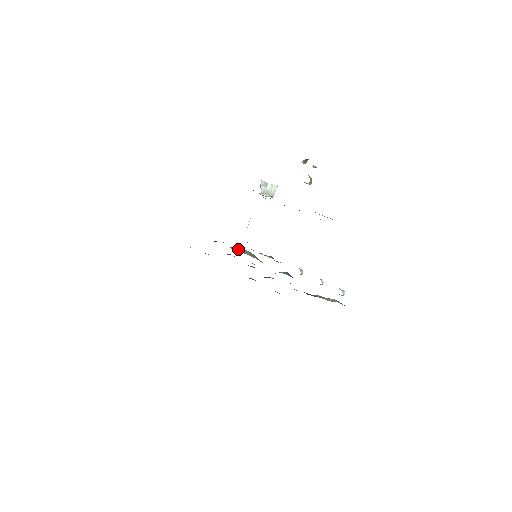
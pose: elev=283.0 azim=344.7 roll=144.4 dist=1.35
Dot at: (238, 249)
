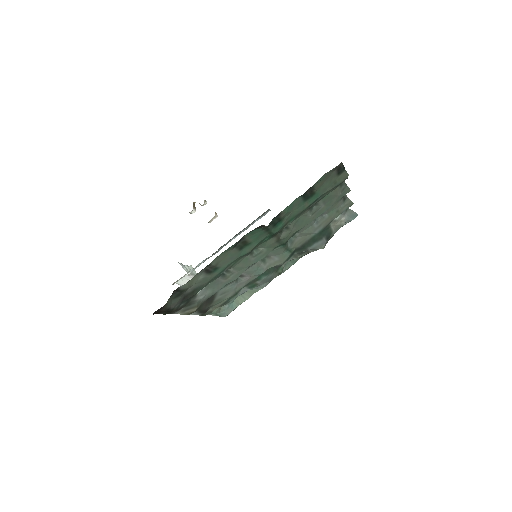
Dot at: (230, 305)
